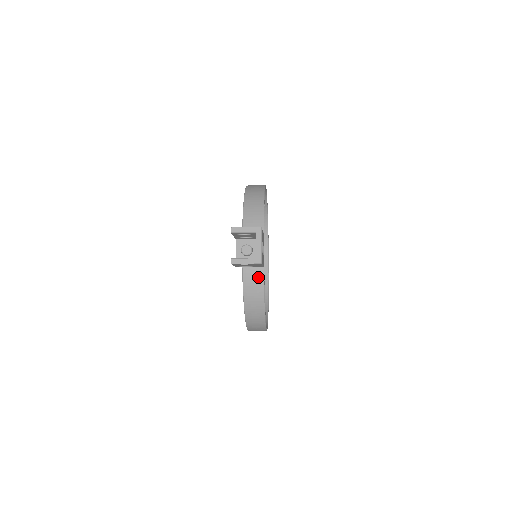
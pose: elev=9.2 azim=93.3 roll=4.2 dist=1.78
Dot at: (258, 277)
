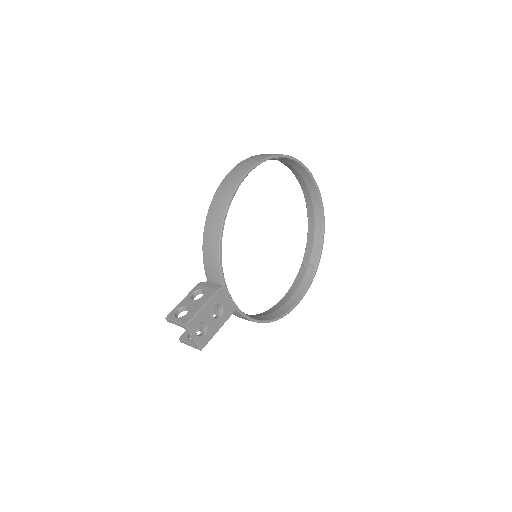
Dot at: (237, 313)
